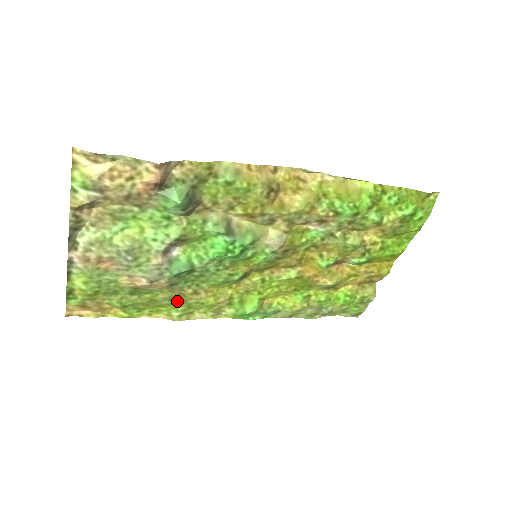
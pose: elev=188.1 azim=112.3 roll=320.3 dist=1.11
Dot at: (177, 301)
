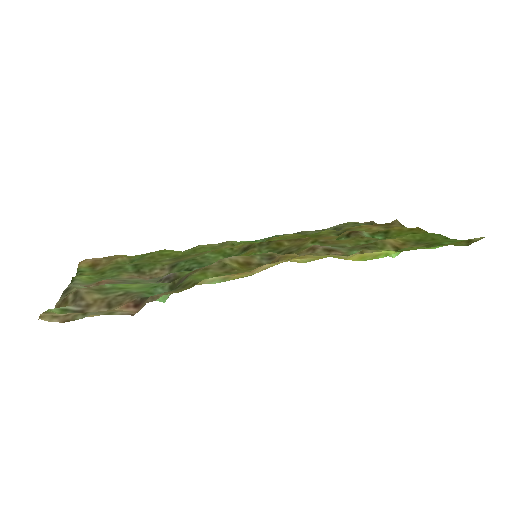
Dot at: (181, 256)
